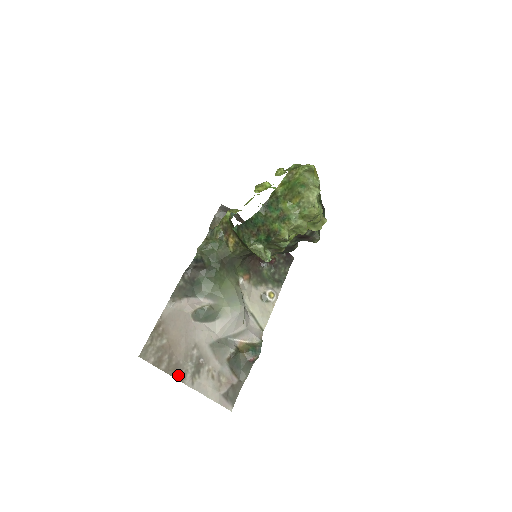
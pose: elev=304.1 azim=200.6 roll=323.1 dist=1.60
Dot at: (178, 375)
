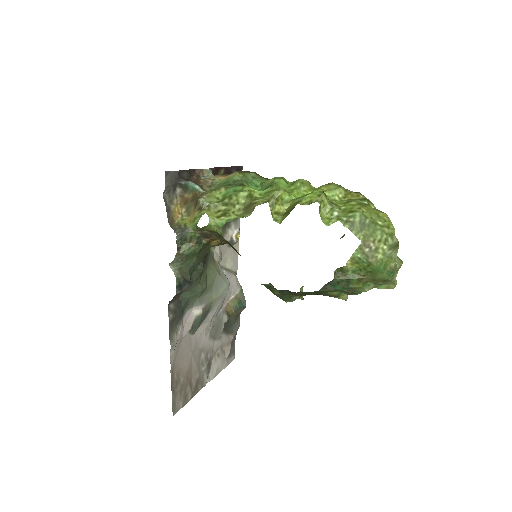
Dot at: (199, 387)
